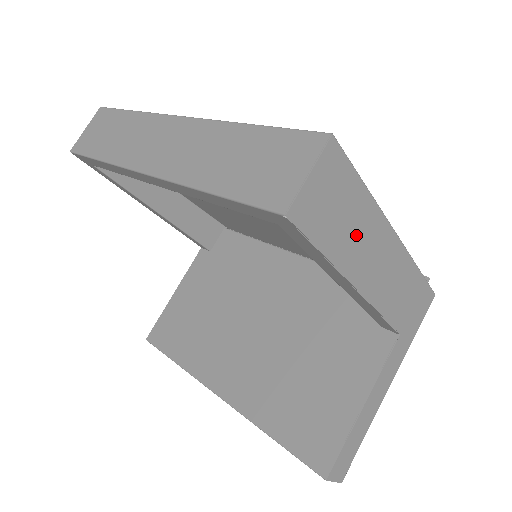
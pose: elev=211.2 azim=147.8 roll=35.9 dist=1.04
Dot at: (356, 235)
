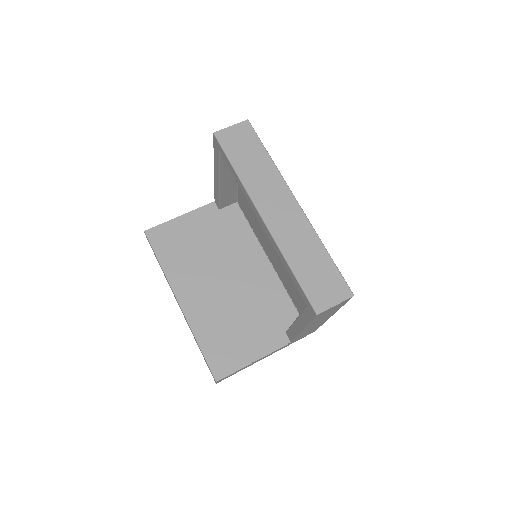
Dot at: occluded
